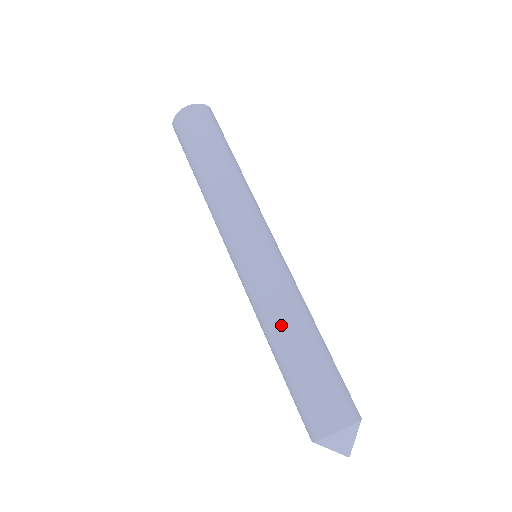
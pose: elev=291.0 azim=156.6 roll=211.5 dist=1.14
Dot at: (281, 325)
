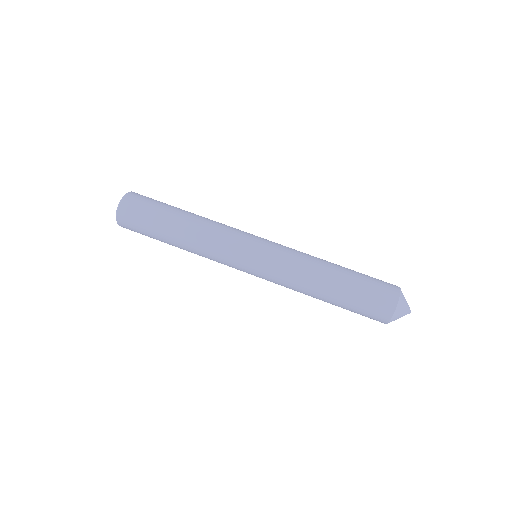
Dot at: (311, 287)
